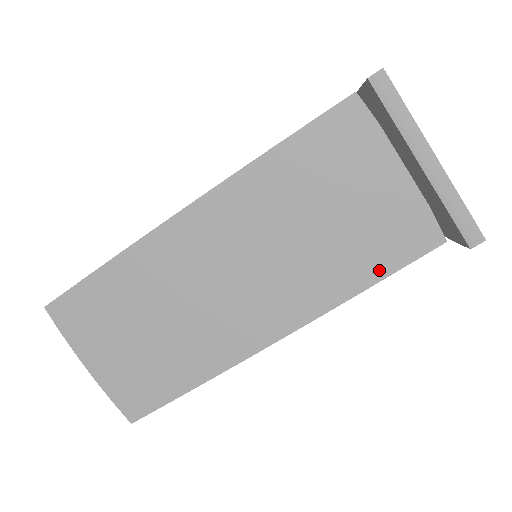
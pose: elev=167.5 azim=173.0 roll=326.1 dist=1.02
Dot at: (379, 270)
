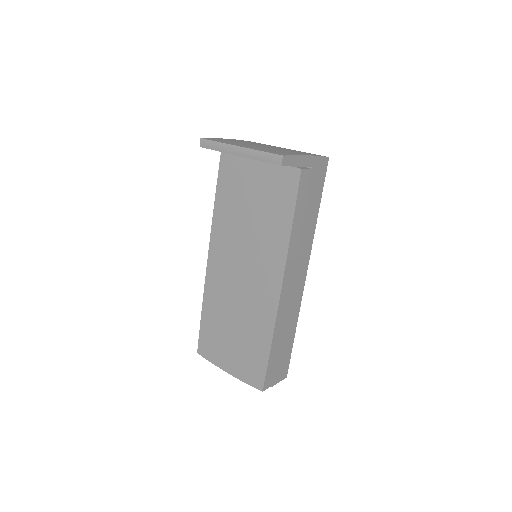
Dot at: (289, 211)
